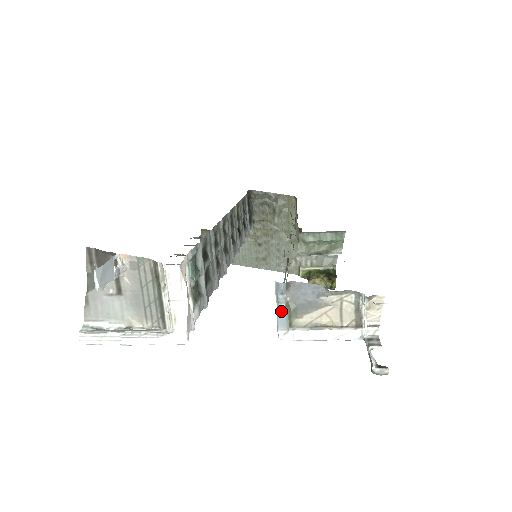
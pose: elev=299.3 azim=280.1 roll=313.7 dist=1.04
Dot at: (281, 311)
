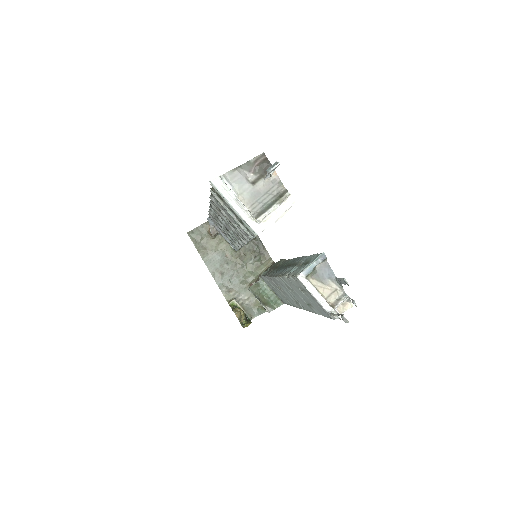
Dot at: (312, 266)
